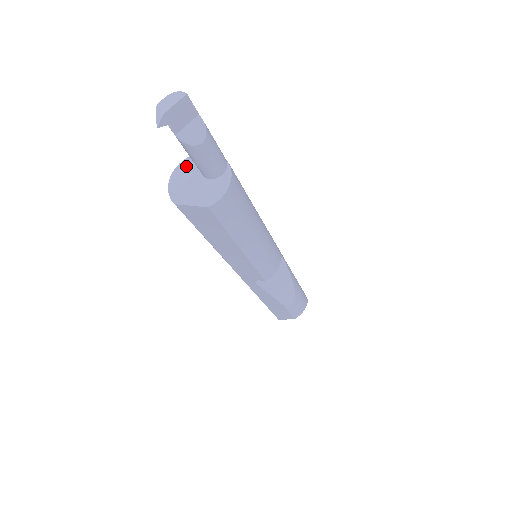
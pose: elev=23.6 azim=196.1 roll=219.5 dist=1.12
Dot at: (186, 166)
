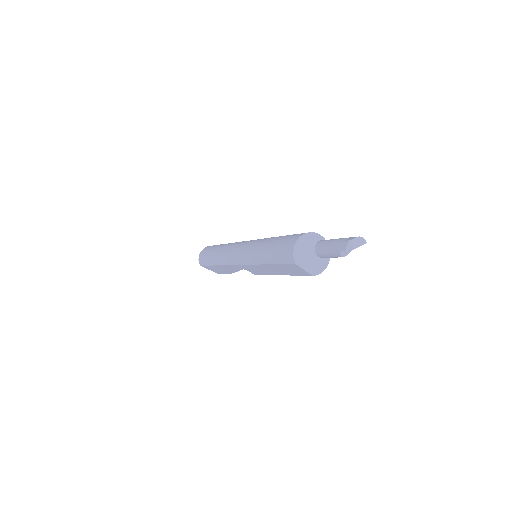
Dot at: (307, 239)
